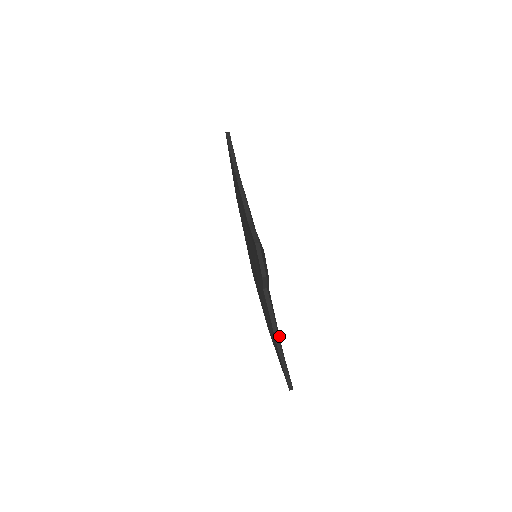
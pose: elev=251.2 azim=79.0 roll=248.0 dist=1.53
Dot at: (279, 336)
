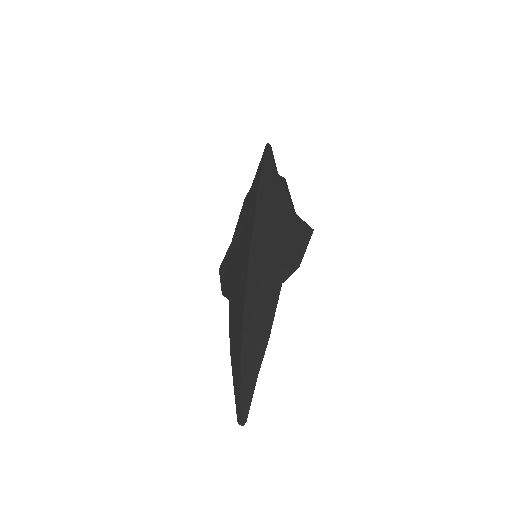
Dot at: occluded
